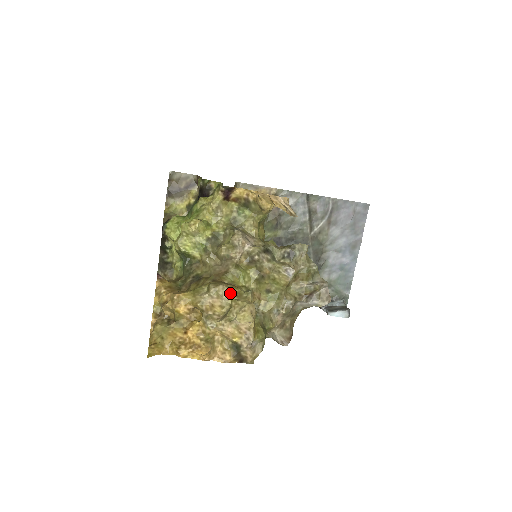
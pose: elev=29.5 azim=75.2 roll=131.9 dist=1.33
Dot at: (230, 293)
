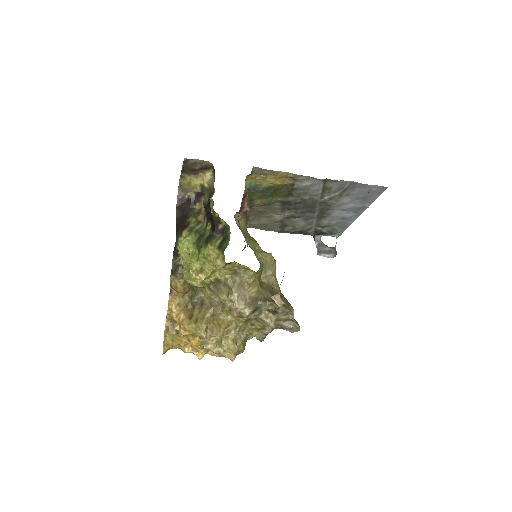
Dot at: (222, 336)
